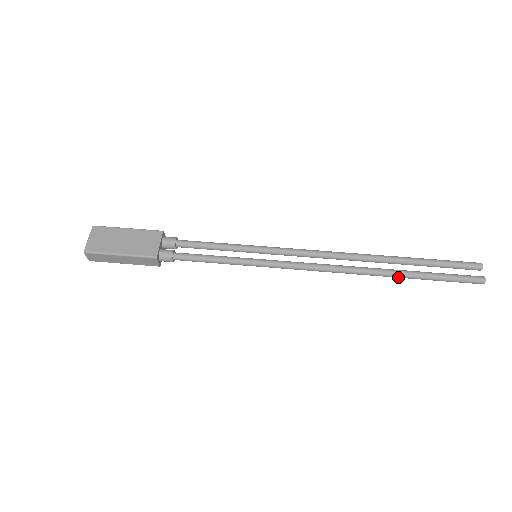
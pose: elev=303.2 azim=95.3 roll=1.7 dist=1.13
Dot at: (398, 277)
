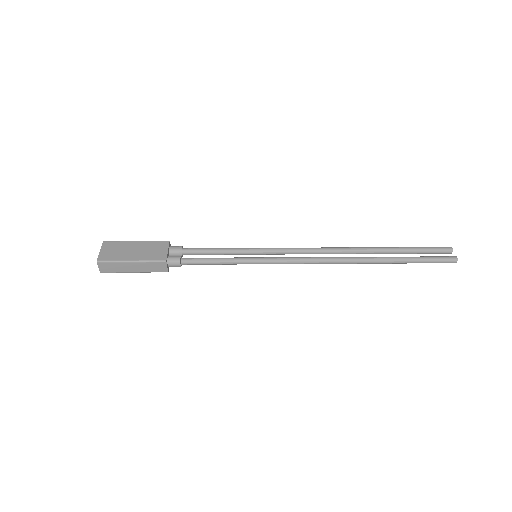
Dot at: (383, 263)
